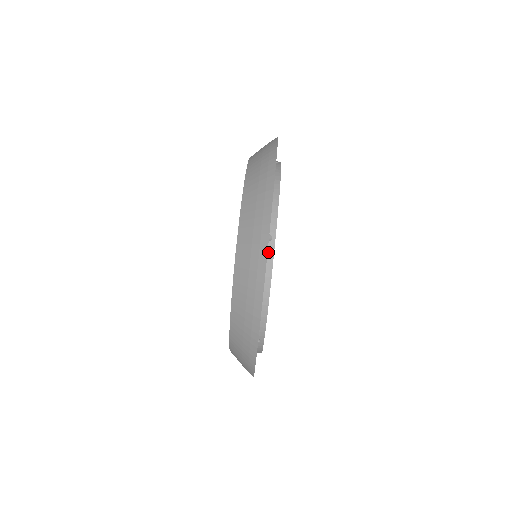
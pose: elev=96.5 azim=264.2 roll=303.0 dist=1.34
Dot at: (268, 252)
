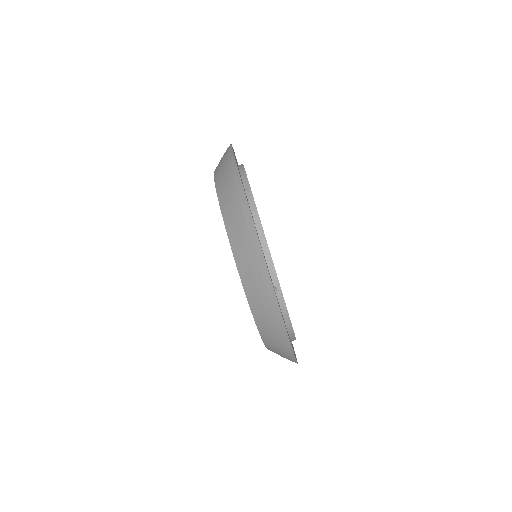
Dot at: (279, 302)
